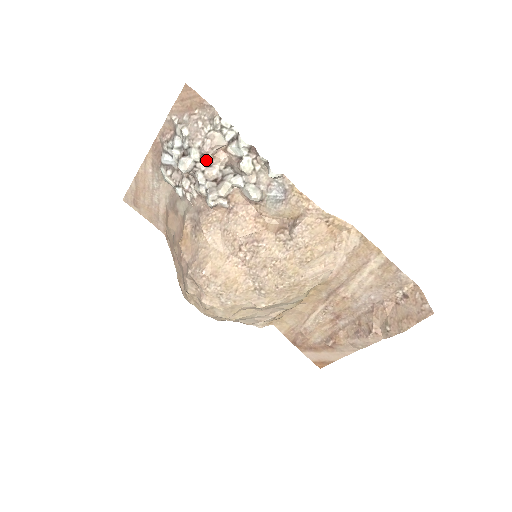
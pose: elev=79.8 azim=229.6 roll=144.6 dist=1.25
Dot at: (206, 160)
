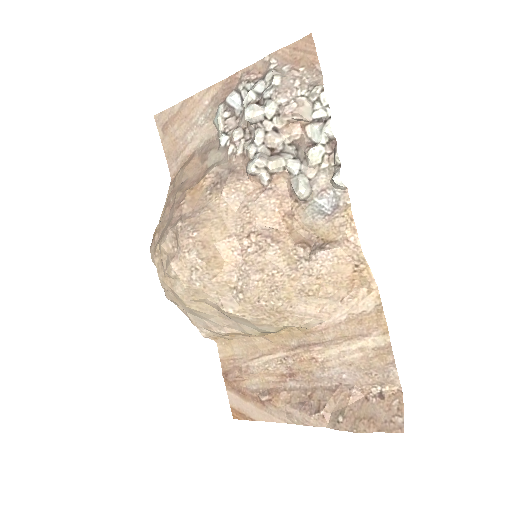
Dot at: (278, 122)
